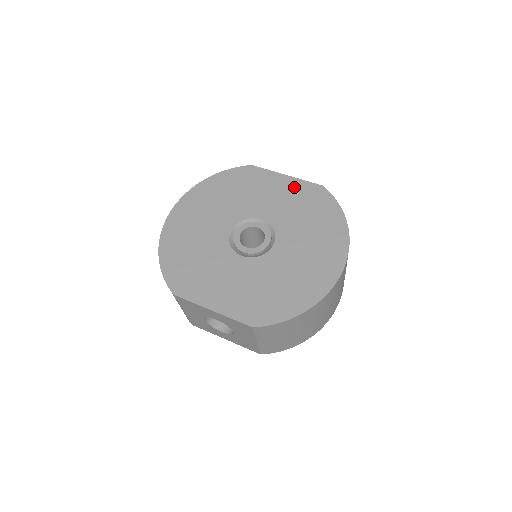
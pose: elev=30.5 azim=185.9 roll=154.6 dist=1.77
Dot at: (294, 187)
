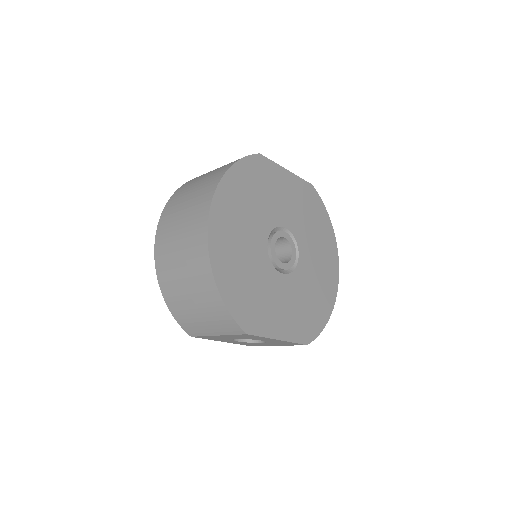
Dot at: (296, 186)
